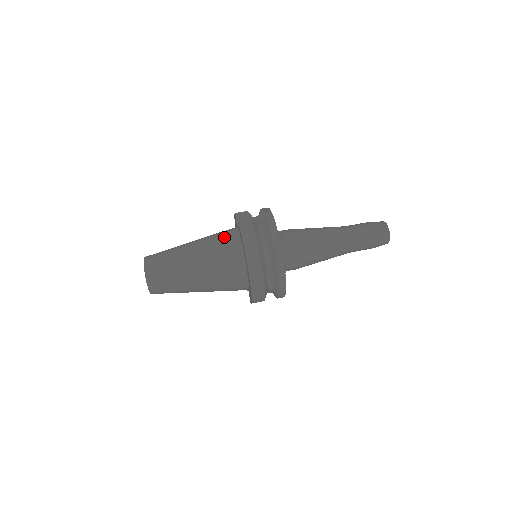
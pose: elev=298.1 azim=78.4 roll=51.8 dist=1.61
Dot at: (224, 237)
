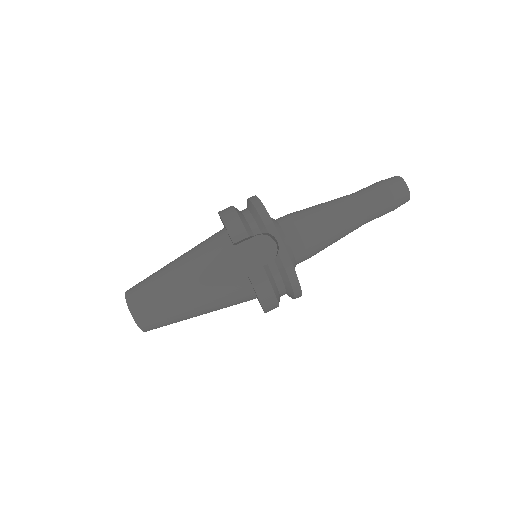
Dot at: (227, 278)
